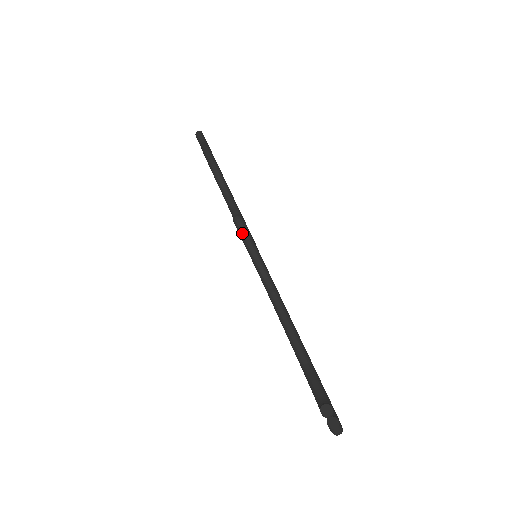
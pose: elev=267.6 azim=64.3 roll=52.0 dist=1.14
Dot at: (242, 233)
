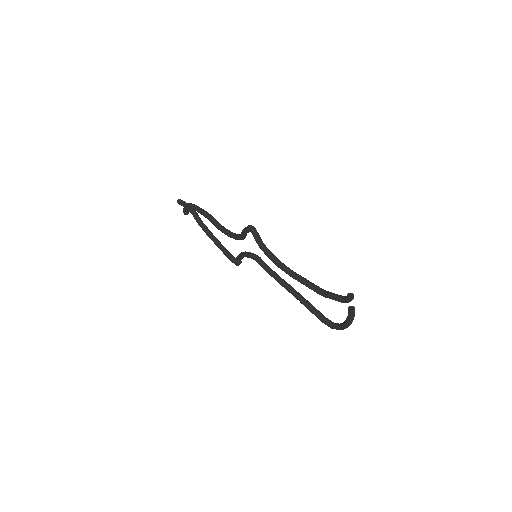
Dot at: (256, 234)
